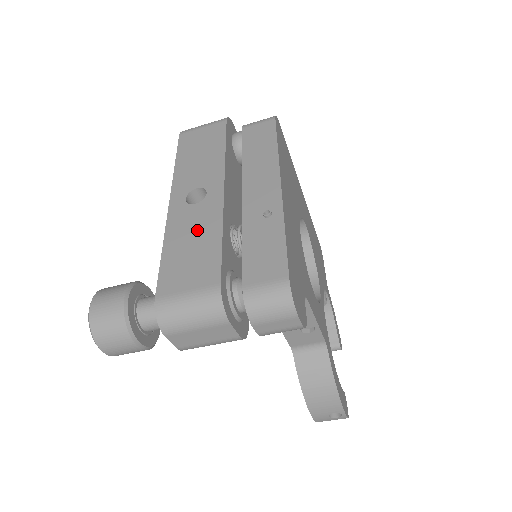
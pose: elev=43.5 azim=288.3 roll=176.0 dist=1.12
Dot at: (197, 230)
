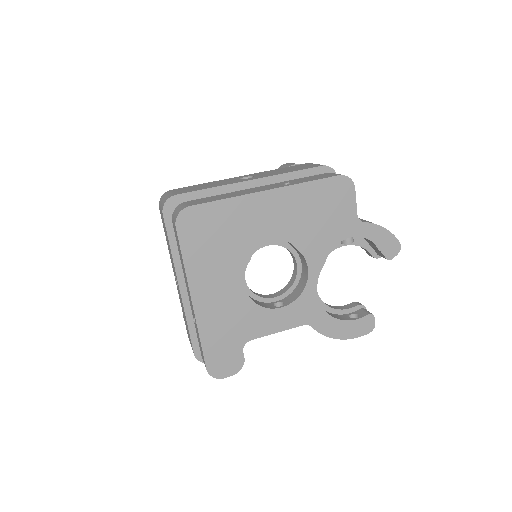
Dot at: (183, 310)
